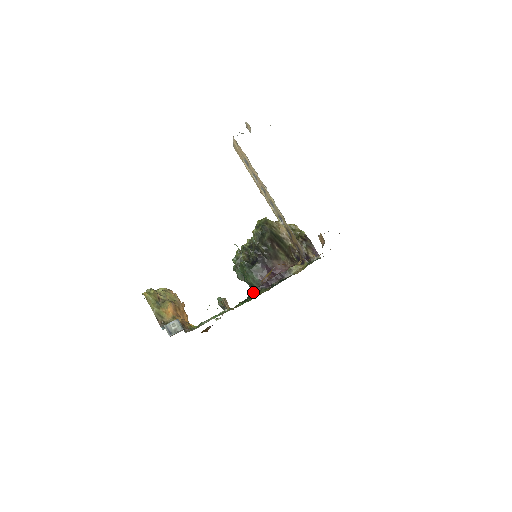
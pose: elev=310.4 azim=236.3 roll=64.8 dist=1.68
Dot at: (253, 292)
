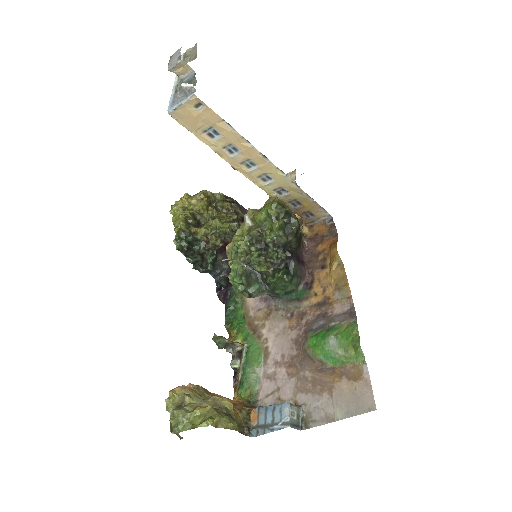
Dot at: (224, 302)
